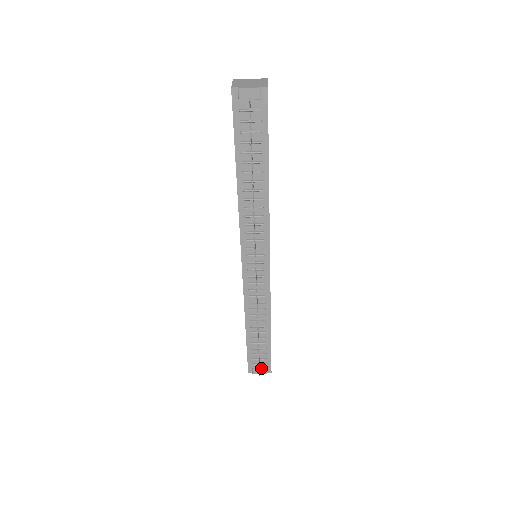
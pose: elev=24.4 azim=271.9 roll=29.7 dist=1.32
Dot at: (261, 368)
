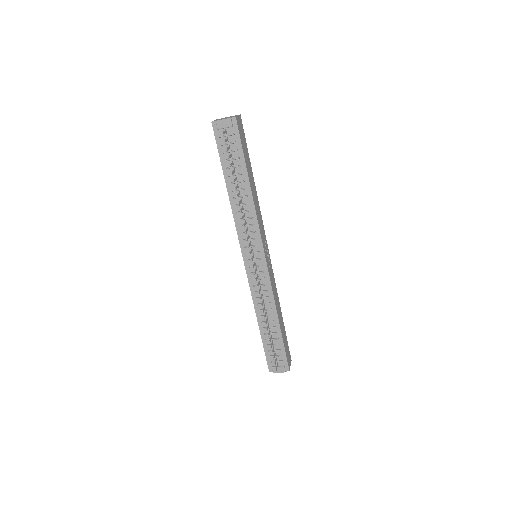
Dot at: (279, 366)
